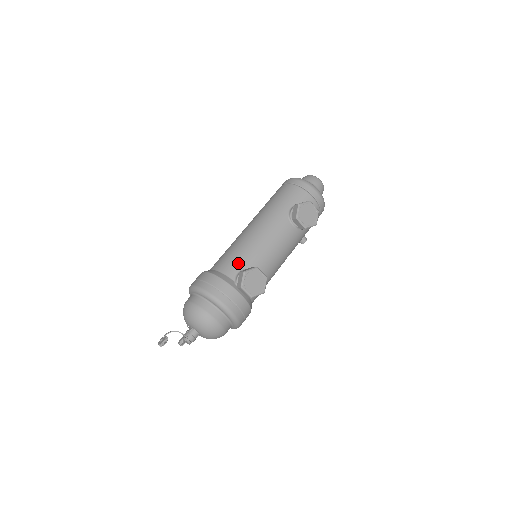
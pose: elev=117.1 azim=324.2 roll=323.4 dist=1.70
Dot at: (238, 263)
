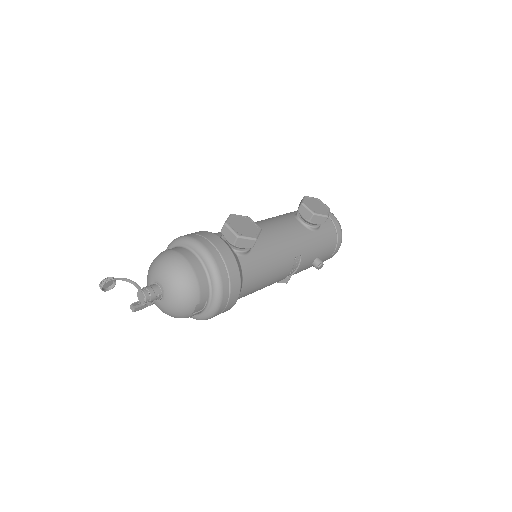
Dot at: occluded
